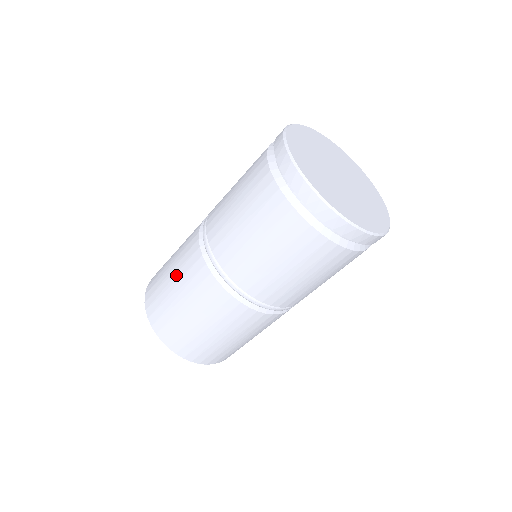
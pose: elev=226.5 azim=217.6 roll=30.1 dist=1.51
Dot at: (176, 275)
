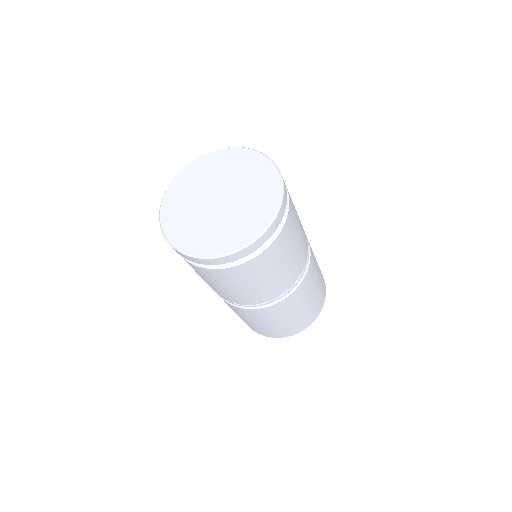
Dot at: (241, 316)
